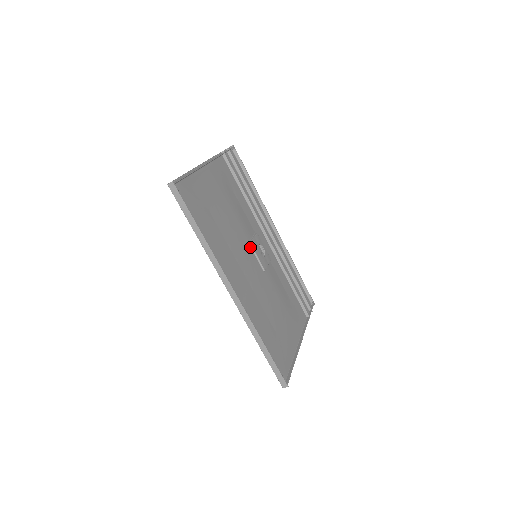
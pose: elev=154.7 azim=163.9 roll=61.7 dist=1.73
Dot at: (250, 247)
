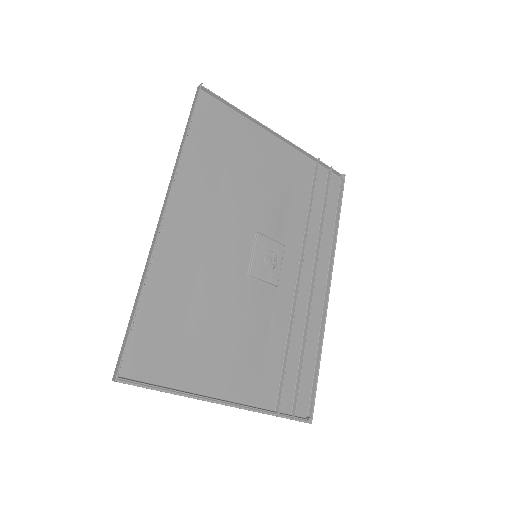
Dot at: (254, 237)
